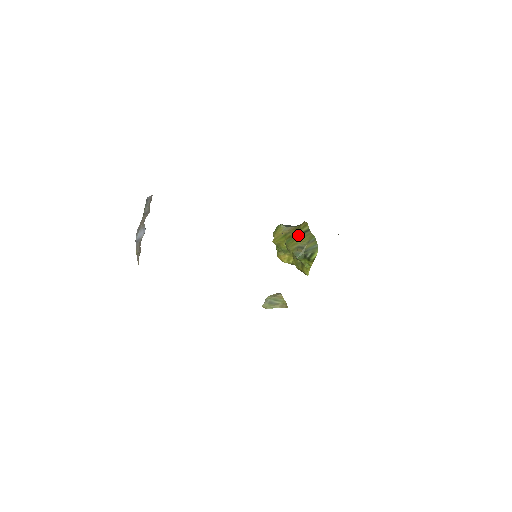
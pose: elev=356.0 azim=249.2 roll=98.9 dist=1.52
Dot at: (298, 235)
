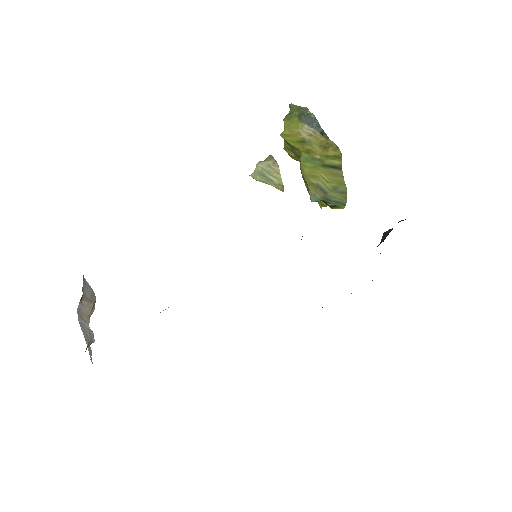
Dot at: (322, 164)
